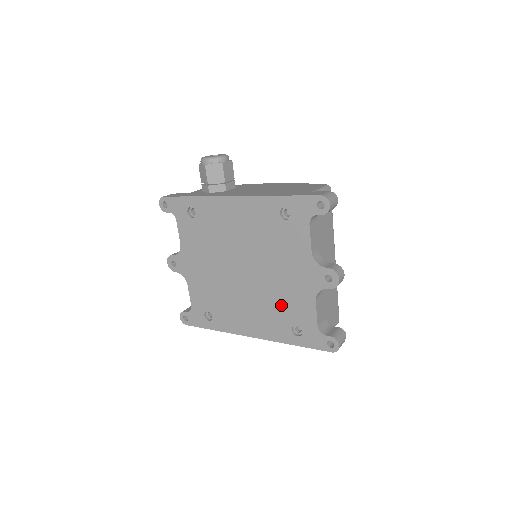
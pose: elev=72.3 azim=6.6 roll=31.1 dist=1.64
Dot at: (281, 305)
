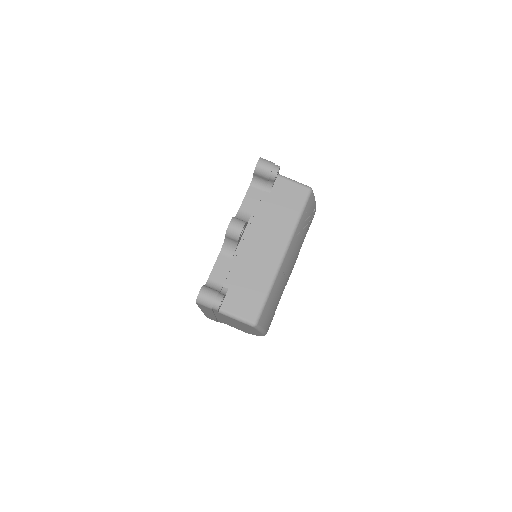
Dot at: occluded
